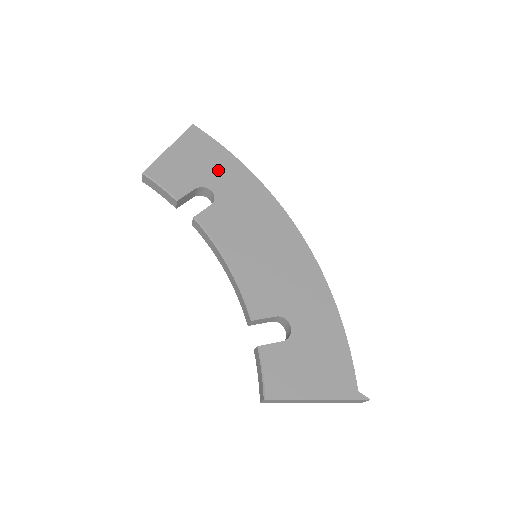
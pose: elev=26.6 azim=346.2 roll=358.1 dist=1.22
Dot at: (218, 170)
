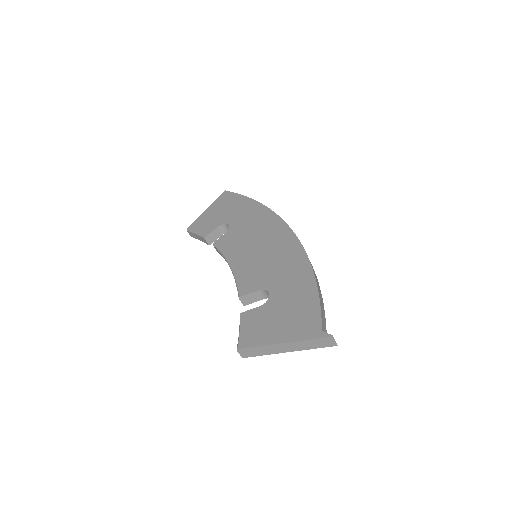
Dot at: (236, 210)
